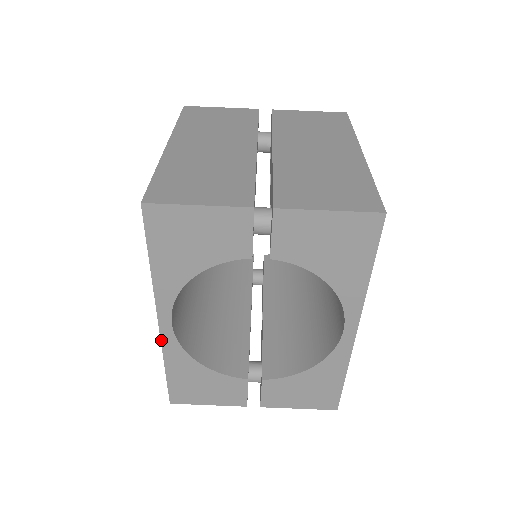
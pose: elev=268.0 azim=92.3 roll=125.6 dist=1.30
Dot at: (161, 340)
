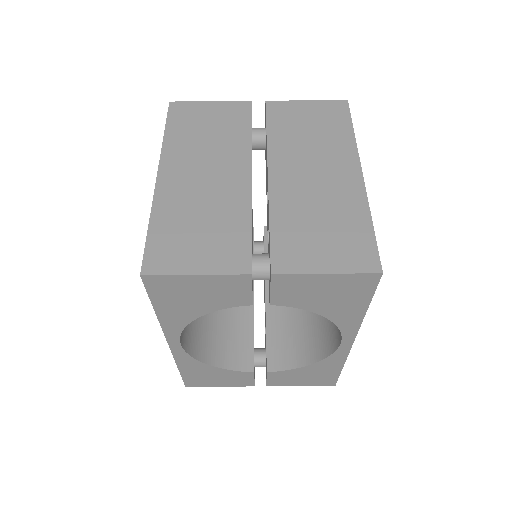
Dot at: (172, 354)
